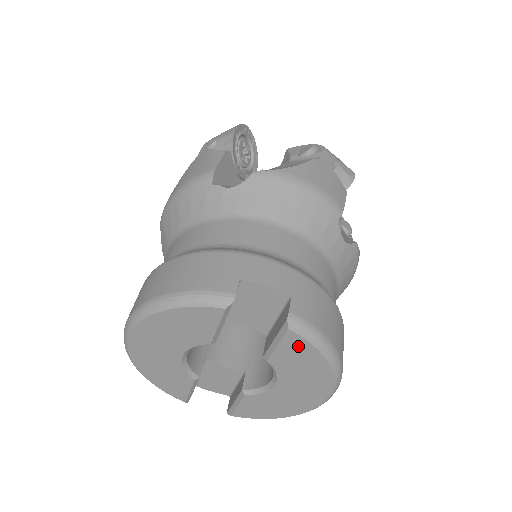
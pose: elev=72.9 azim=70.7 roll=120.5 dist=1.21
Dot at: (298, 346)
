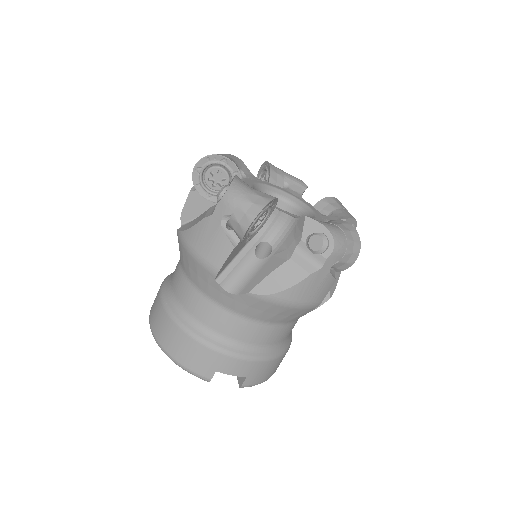
Dot at: occluded
